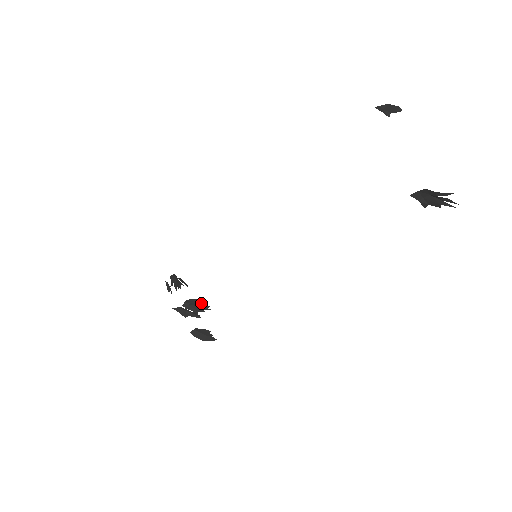
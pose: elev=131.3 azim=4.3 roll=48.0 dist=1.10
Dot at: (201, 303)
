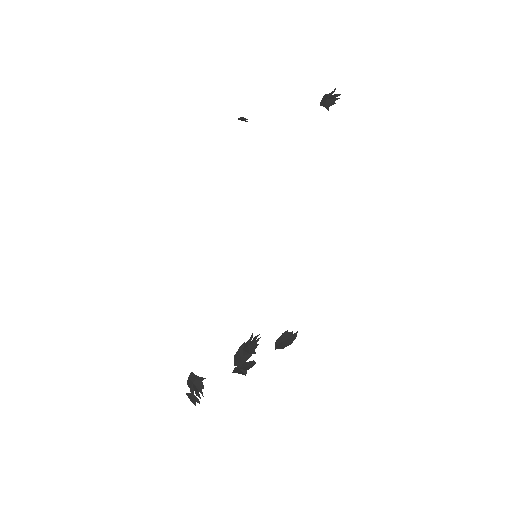
Dot at: (251, 337)
